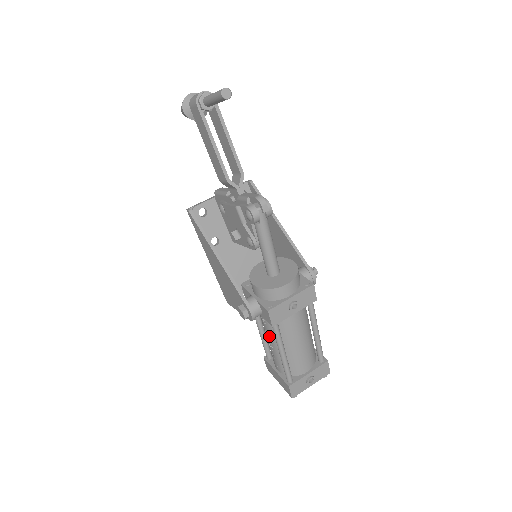
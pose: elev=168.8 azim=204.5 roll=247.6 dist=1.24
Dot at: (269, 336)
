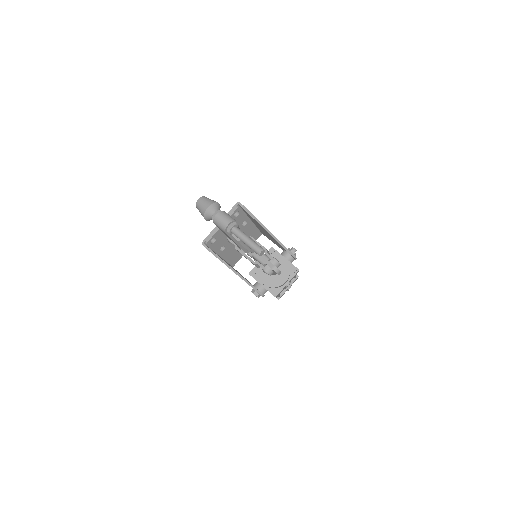
Dot at: occluded
